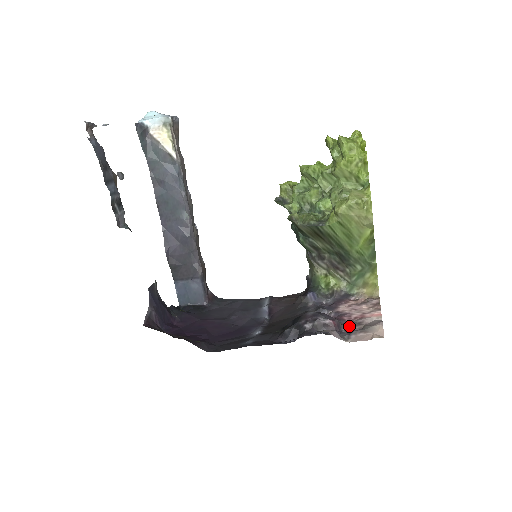
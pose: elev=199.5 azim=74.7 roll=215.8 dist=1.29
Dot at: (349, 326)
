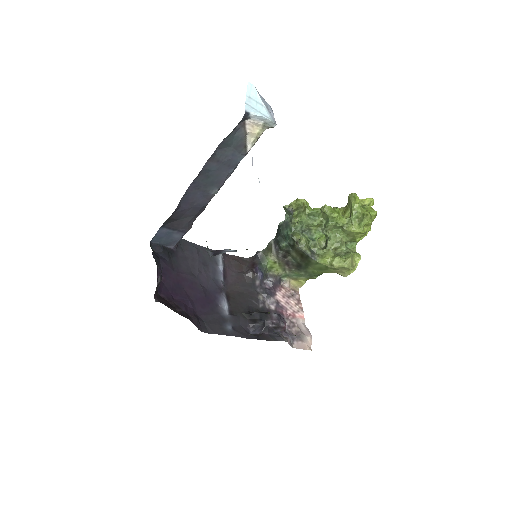
Dot at: (289, 326)
